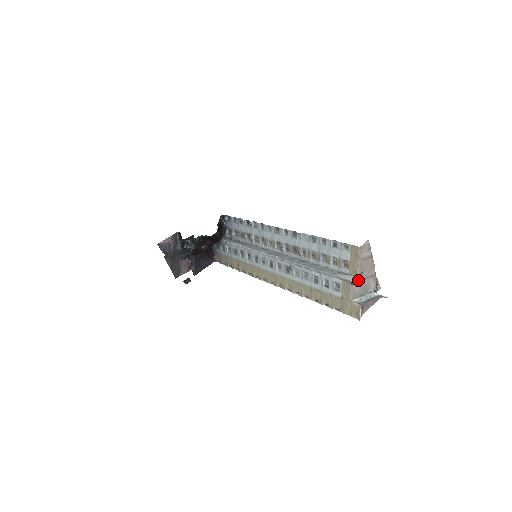
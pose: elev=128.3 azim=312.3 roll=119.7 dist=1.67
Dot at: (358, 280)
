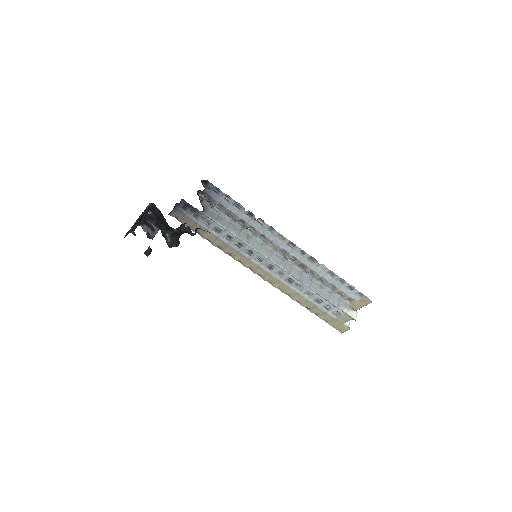
Dot at: occluded
